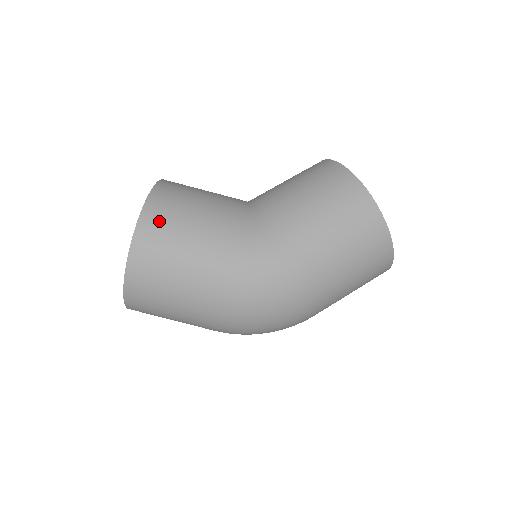
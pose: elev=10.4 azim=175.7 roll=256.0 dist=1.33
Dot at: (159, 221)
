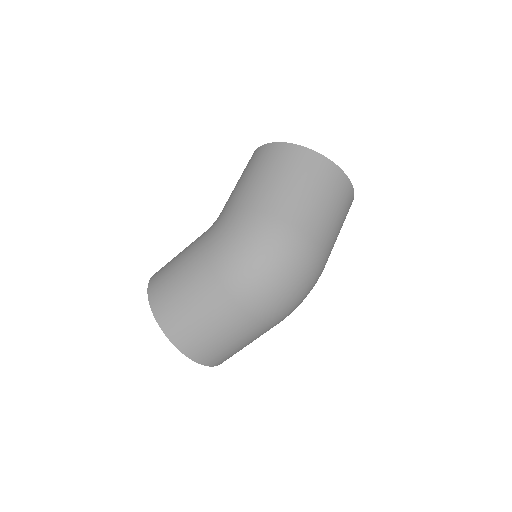
Dot at: (159, 274)
